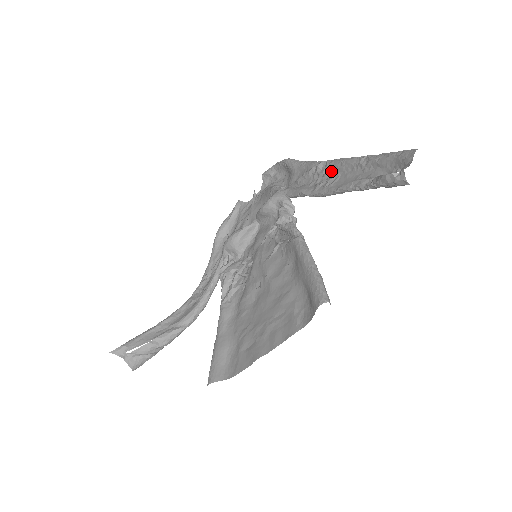
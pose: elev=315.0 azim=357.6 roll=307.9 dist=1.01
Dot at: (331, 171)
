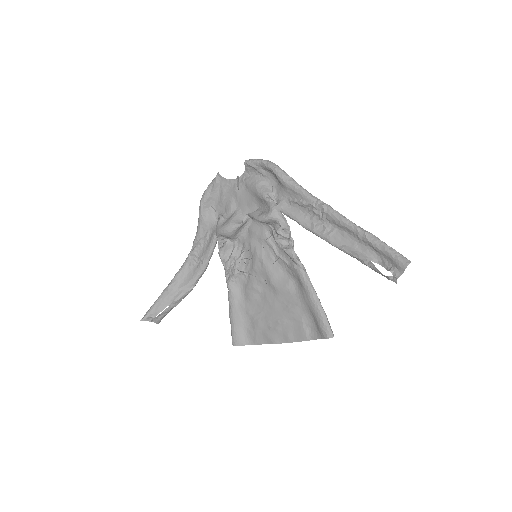
Dot at: (328, 220)
